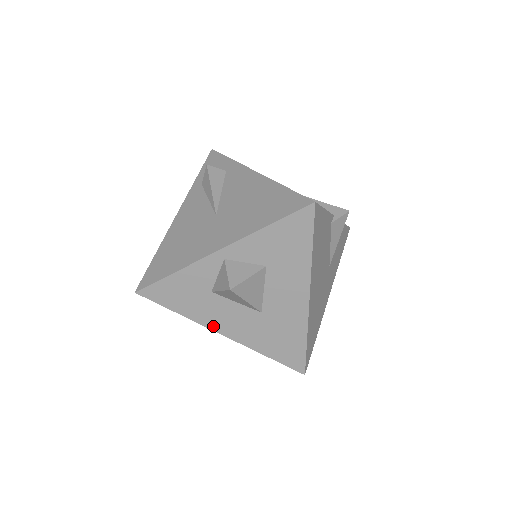
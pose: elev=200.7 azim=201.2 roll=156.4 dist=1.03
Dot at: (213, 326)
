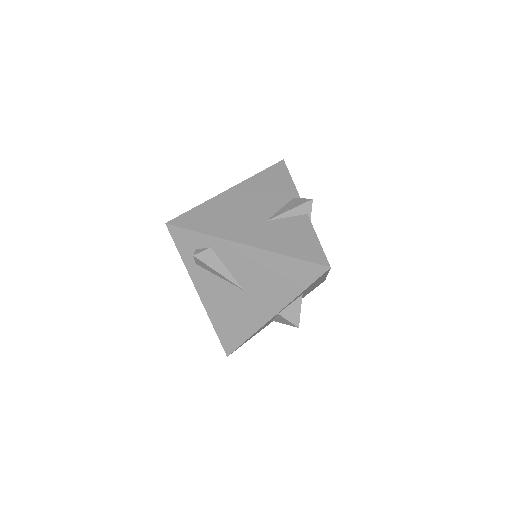
Dot at: occluded
